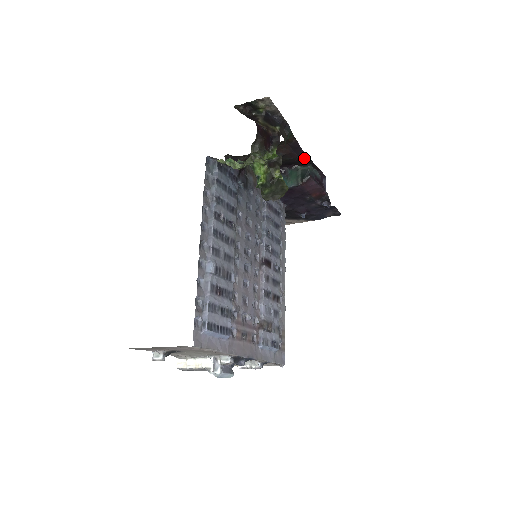
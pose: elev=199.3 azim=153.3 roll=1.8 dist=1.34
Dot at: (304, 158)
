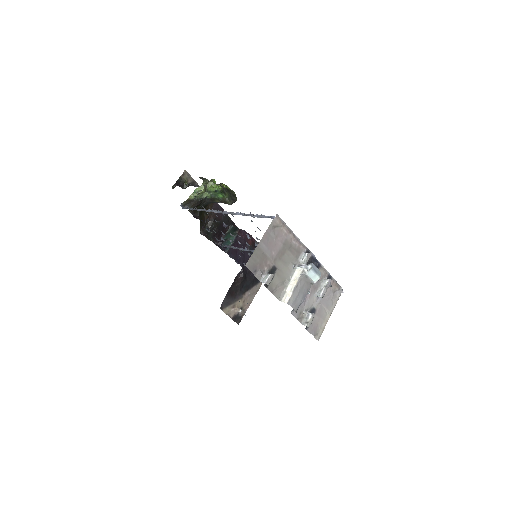
Dot at: (226, 218)
